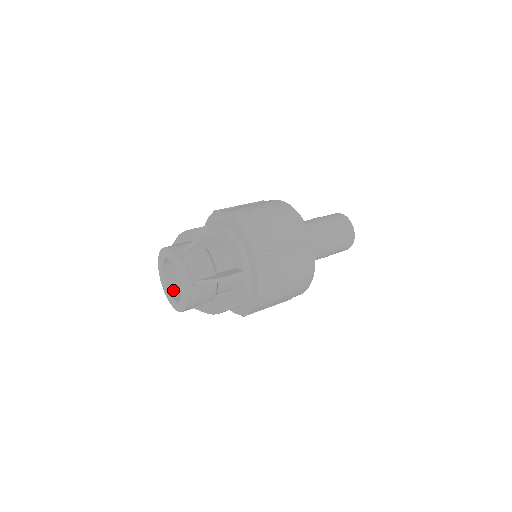
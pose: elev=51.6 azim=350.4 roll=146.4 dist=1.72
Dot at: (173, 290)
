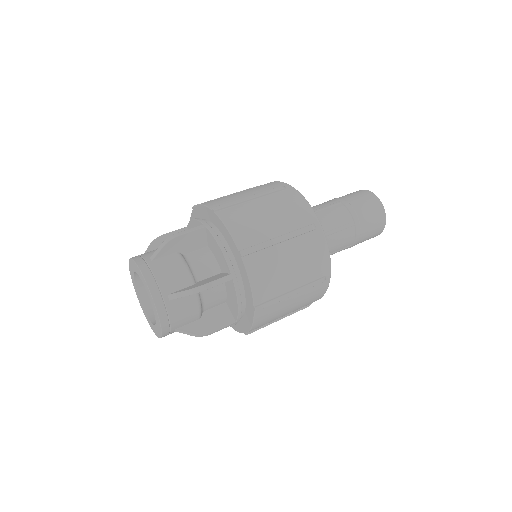
Dot at: (153, 311)
